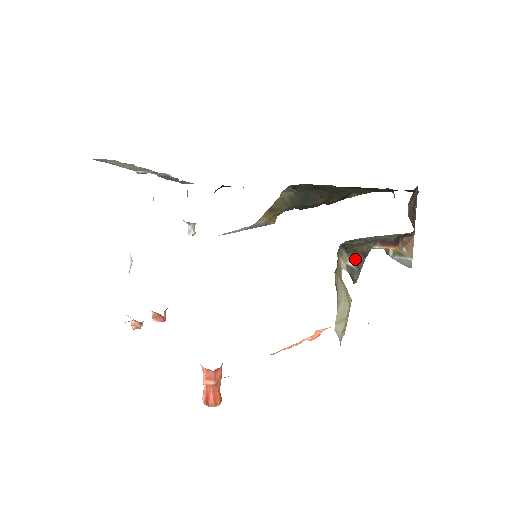
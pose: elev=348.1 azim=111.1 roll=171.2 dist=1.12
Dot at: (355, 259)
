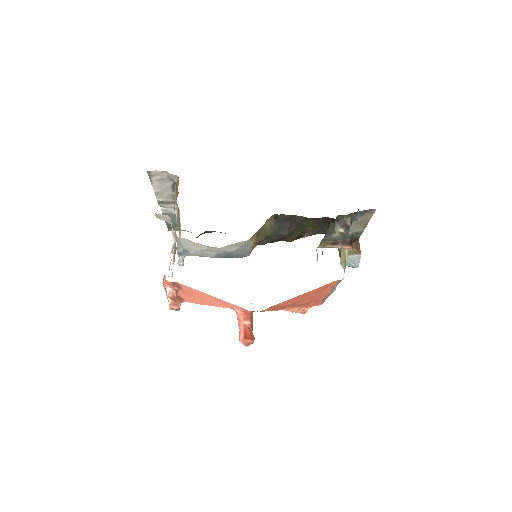
Dot at: (344, 227)
